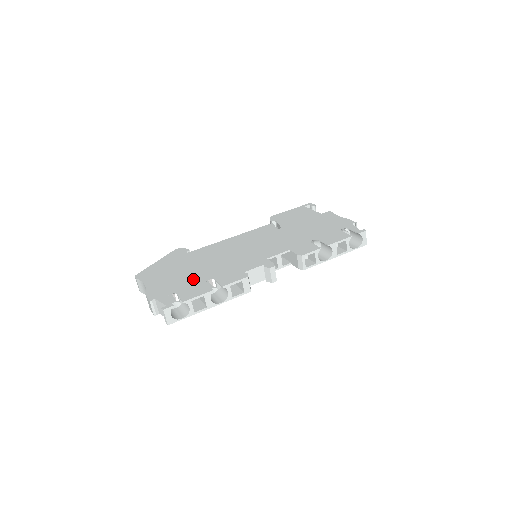
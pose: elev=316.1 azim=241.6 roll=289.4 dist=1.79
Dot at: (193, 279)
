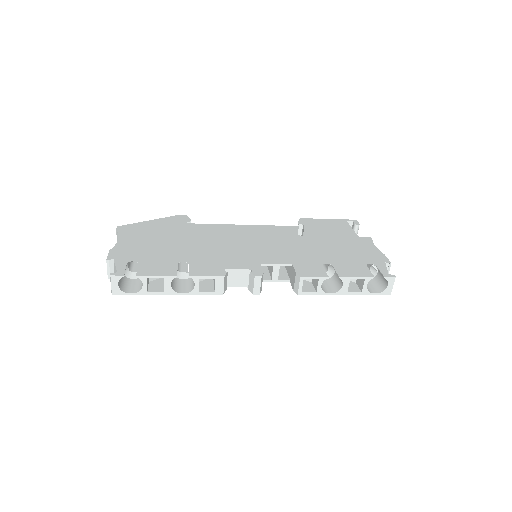
Dot at: (168, 254)
